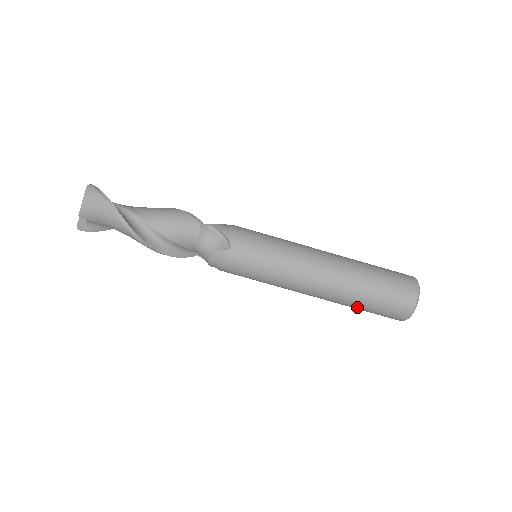
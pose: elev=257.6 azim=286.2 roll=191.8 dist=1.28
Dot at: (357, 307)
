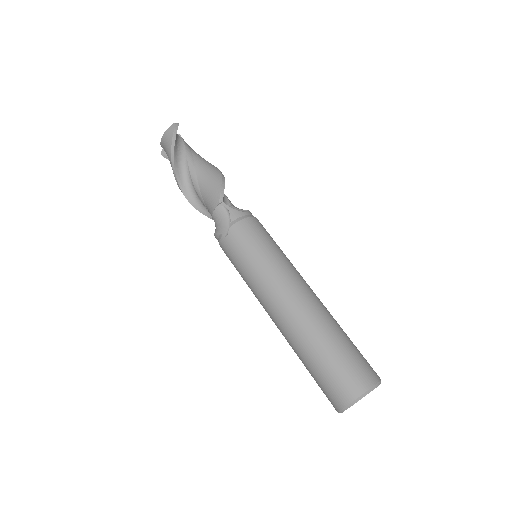
Dot at: occluded
